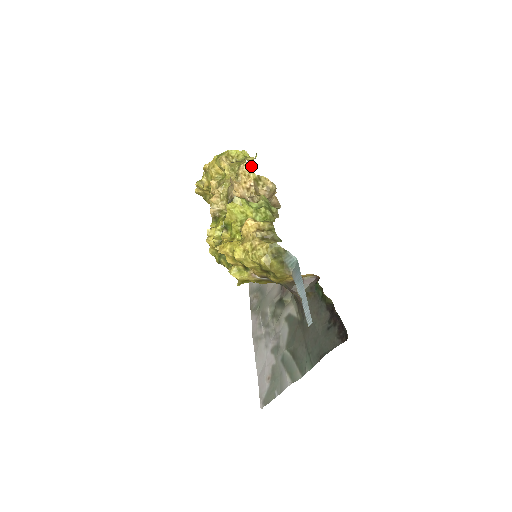
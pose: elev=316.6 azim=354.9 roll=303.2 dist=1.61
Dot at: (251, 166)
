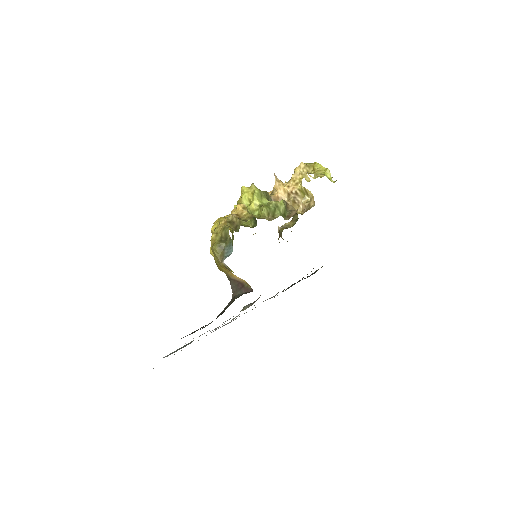
Dot at: (308, 178)
